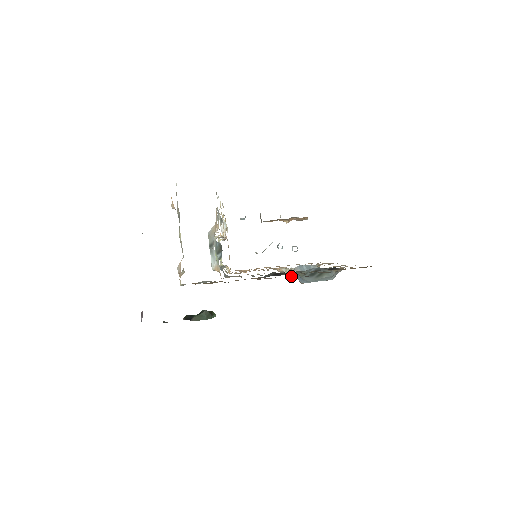
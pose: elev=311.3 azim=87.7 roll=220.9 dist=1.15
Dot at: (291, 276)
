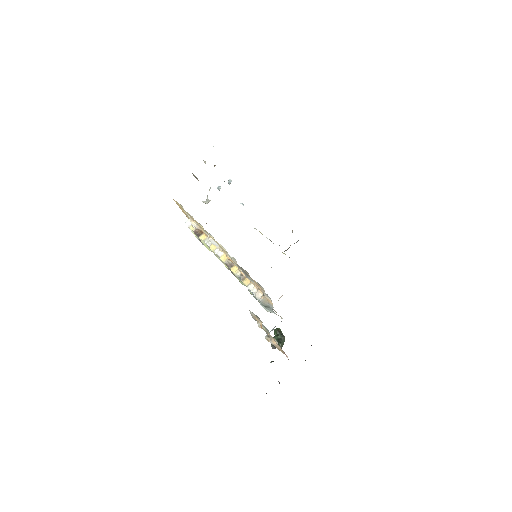
Dot at: occluded
